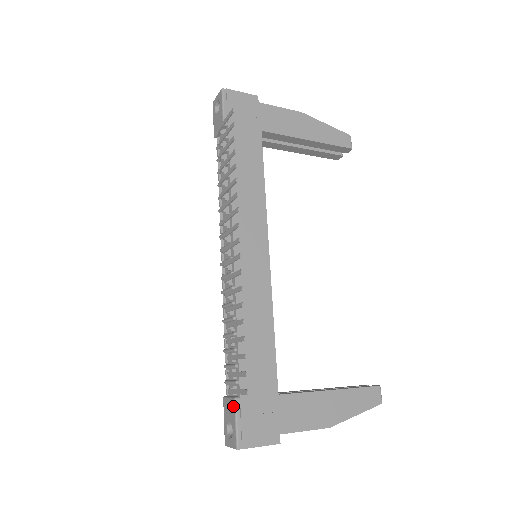
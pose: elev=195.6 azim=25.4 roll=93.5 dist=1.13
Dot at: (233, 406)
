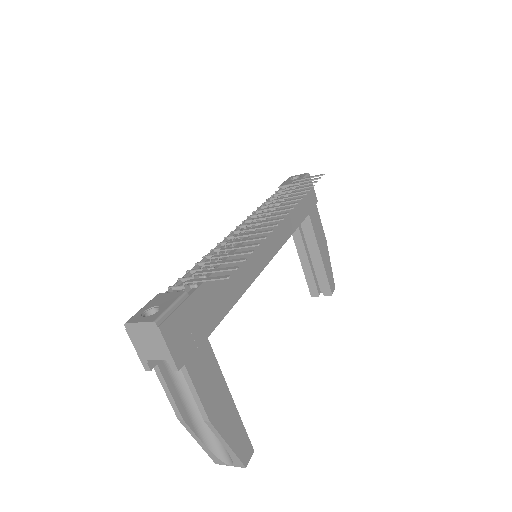
Dot at: (178, 295)
